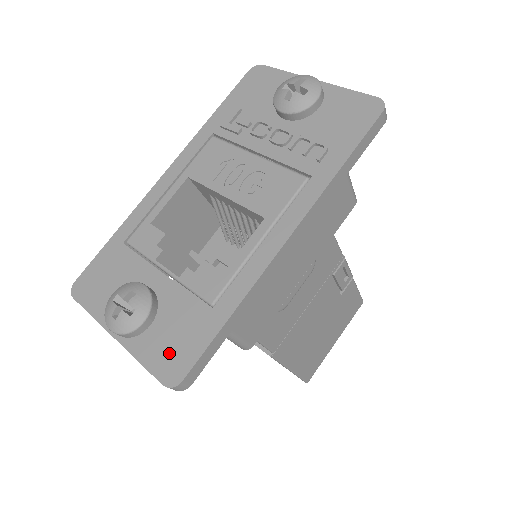
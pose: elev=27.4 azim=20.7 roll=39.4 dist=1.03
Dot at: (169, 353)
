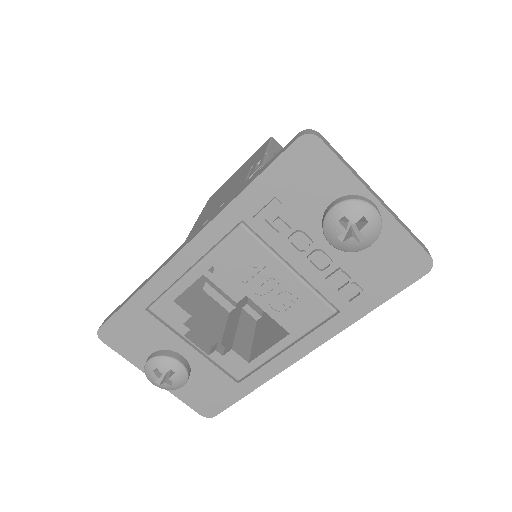
Dot at: (204, 400)
